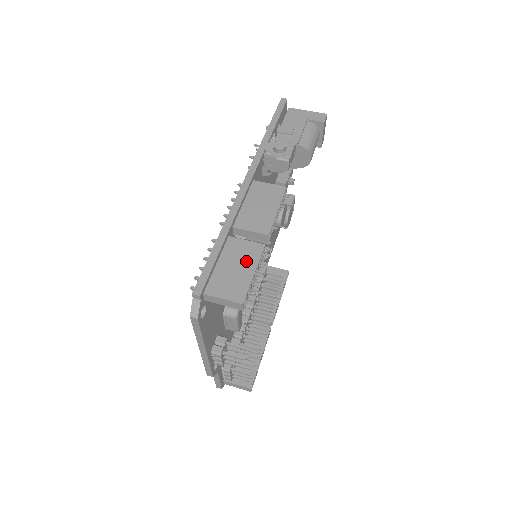
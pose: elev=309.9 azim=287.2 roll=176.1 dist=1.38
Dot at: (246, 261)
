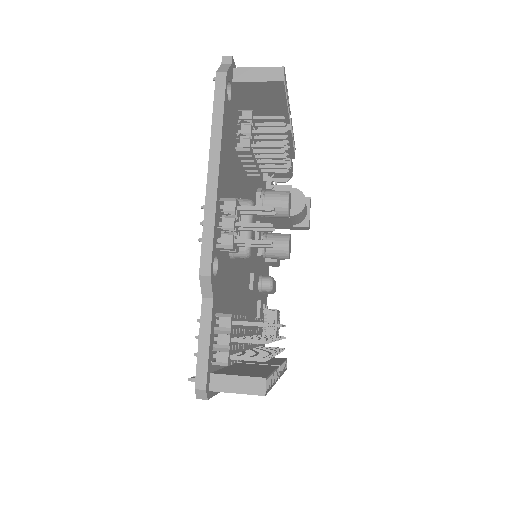
Dot at: occluded
